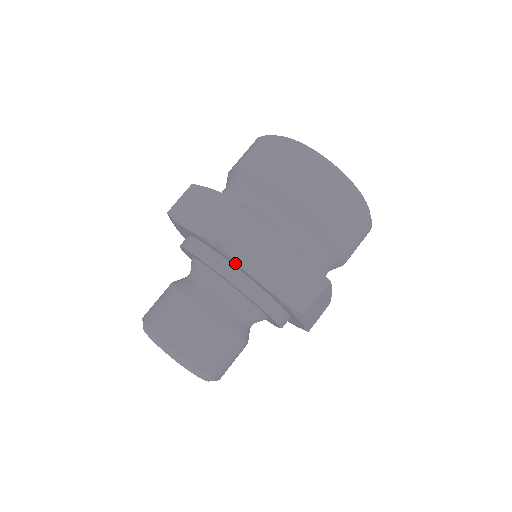
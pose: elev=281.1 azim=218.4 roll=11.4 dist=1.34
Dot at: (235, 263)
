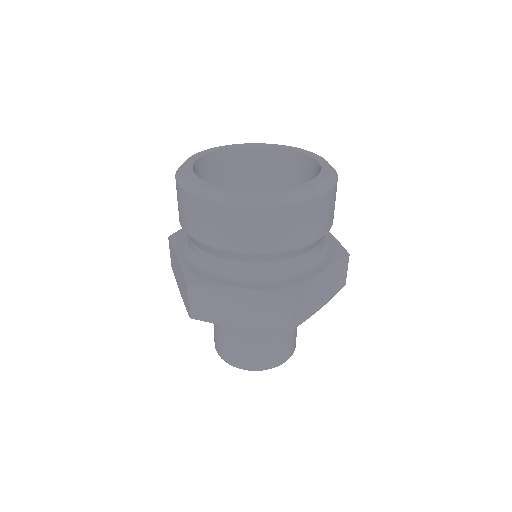
Dot at: (213, 321)
